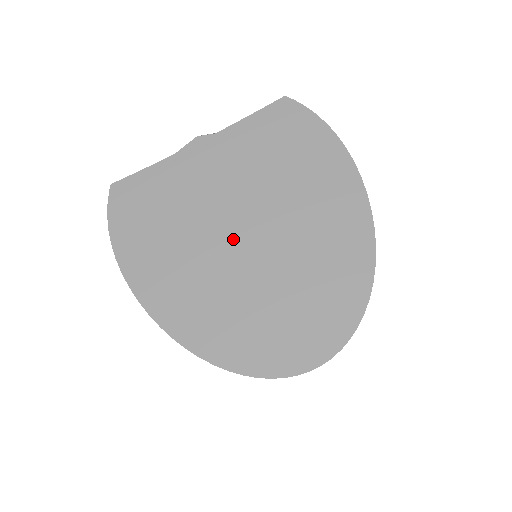
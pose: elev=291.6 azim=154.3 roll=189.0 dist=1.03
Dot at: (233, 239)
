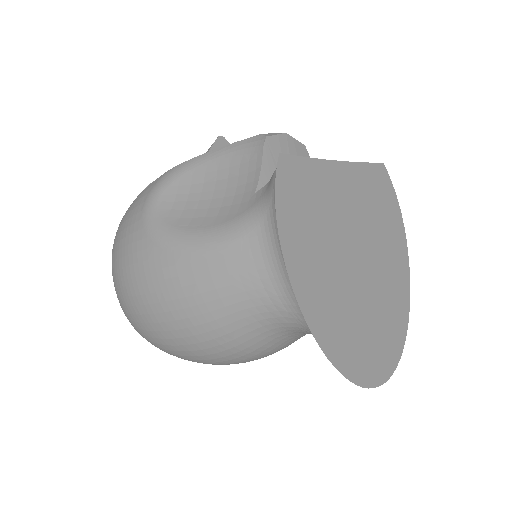
Dot at: (352, 262)
